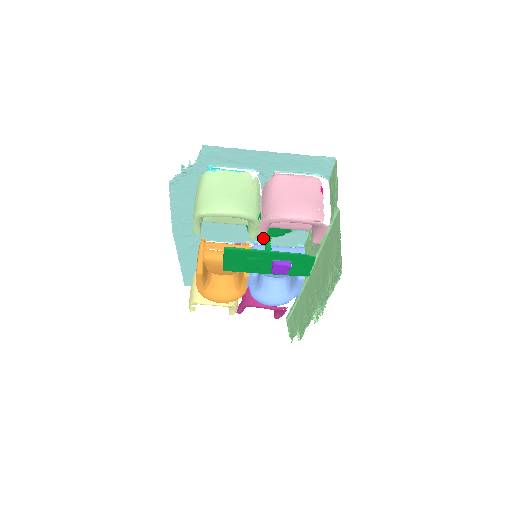
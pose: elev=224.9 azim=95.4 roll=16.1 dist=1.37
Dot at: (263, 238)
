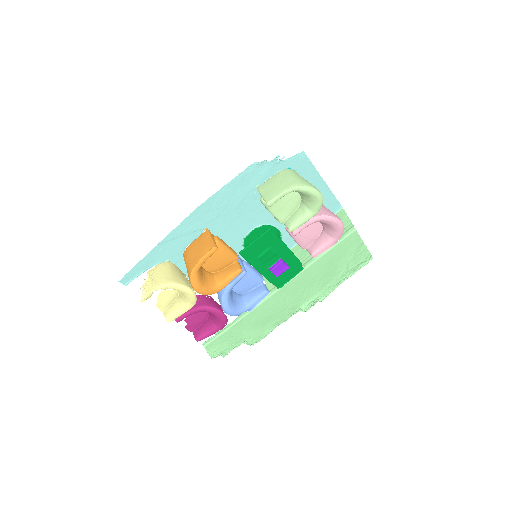
Dot at: (297, 233)
